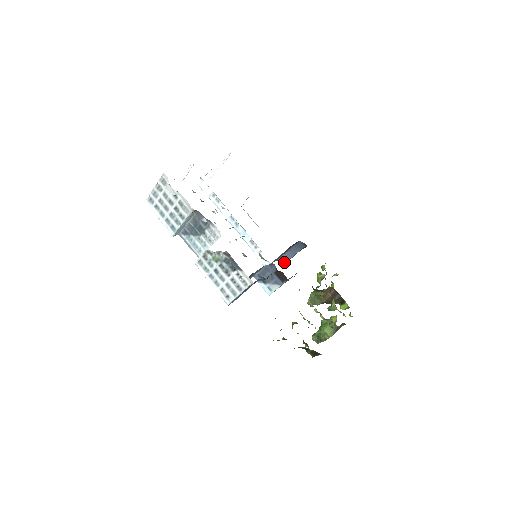
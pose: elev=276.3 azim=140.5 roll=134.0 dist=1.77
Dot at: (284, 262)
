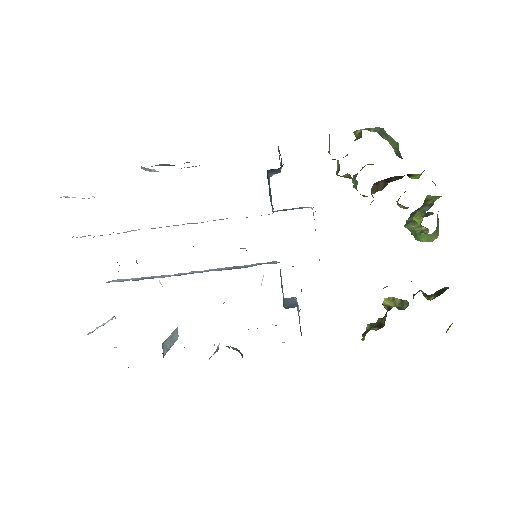
Dot at: occluded
